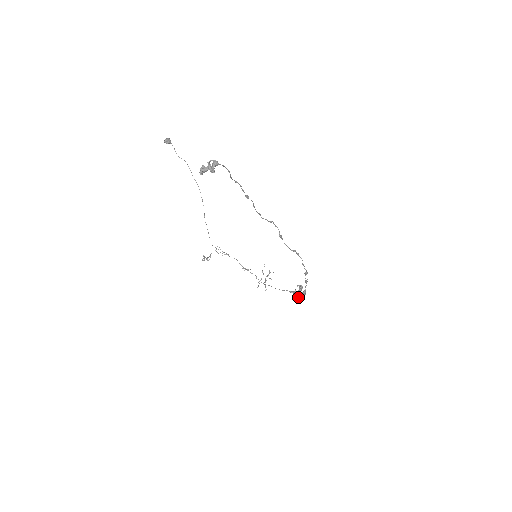
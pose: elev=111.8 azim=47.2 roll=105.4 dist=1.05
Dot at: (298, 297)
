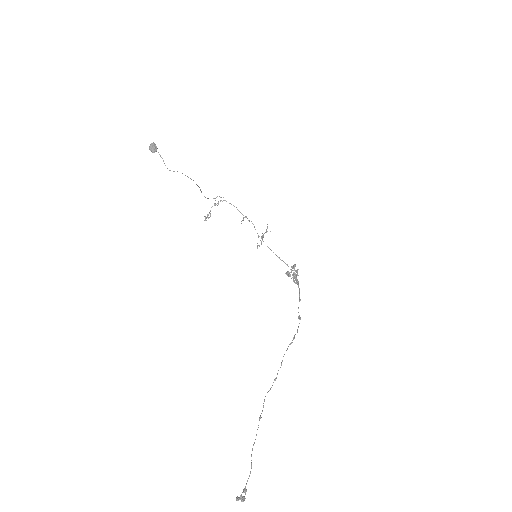
Dot at: occluded
